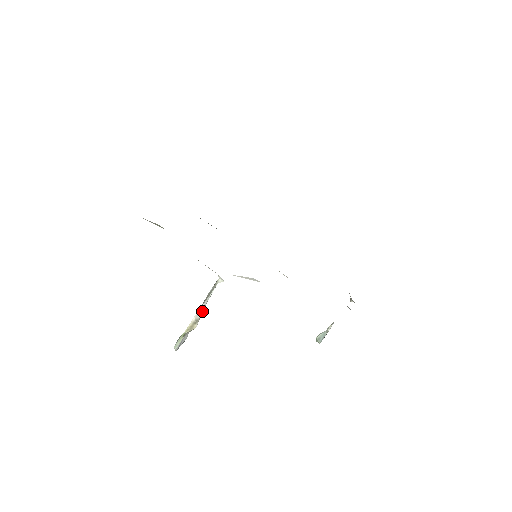
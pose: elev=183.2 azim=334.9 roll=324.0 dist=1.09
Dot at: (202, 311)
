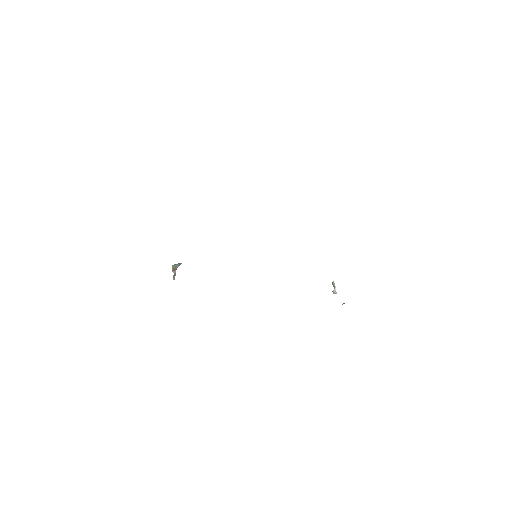
Dot at: occluded
